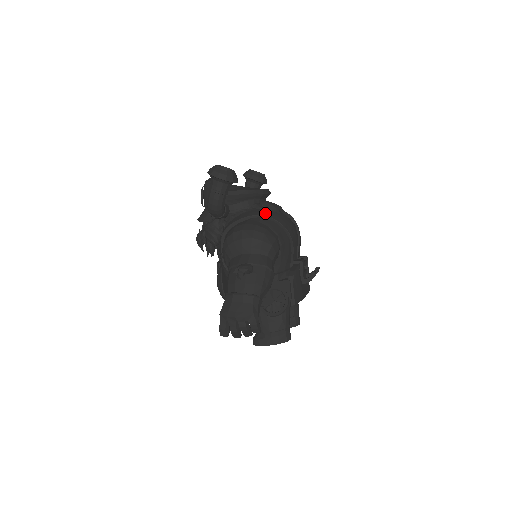
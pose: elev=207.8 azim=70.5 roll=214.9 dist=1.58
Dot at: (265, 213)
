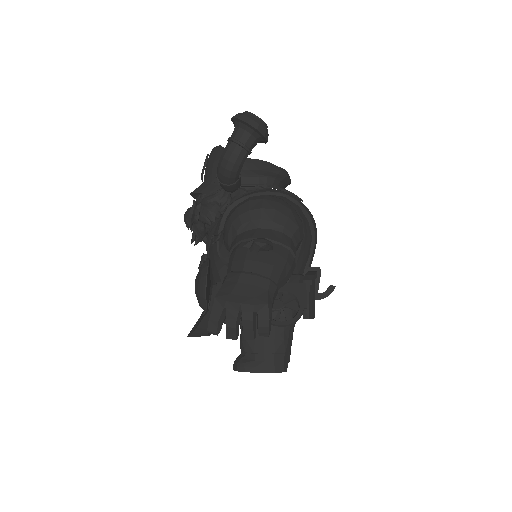
Dot at: (289, 194)
